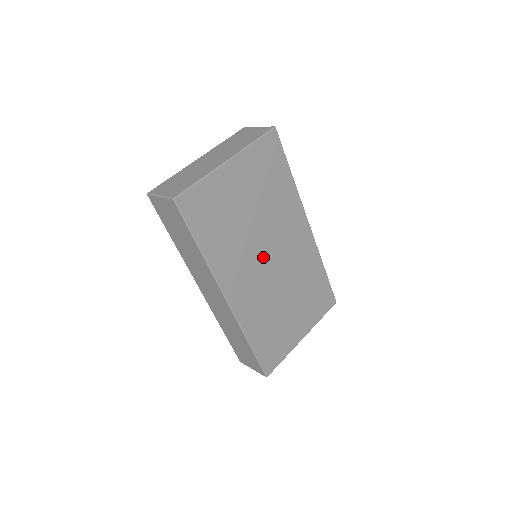
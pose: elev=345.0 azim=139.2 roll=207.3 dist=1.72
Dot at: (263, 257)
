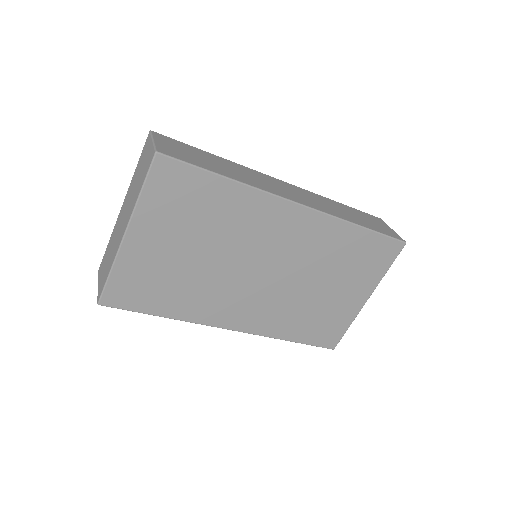
Dot at: (249, 275)
